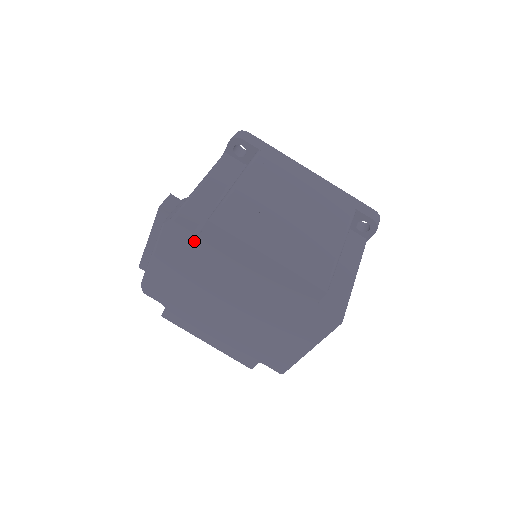
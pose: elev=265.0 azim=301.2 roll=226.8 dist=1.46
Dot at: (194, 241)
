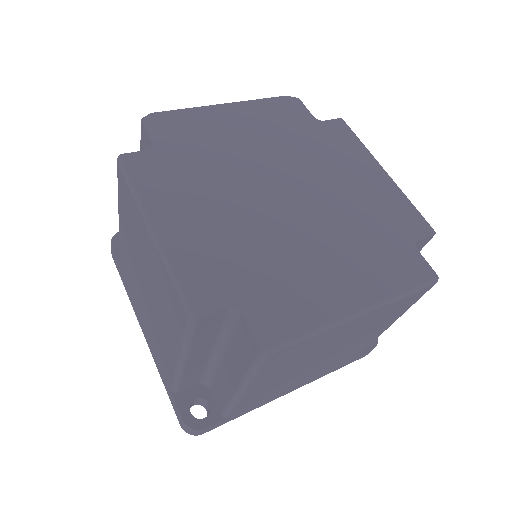
Dot at: (306, 121)
